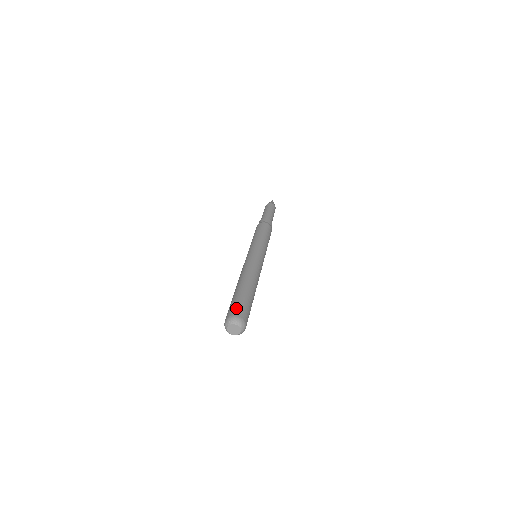
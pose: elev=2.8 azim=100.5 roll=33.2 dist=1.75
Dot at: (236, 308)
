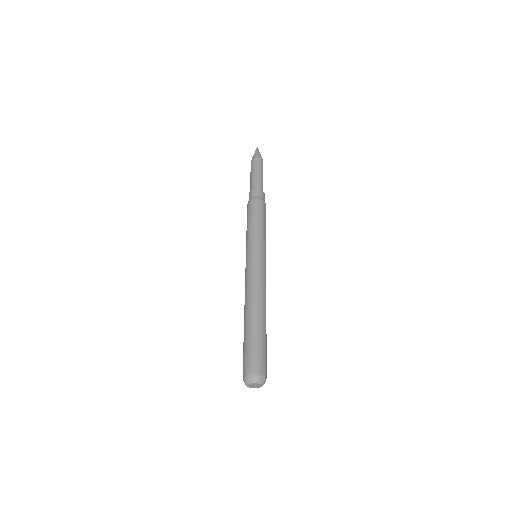
Dot at: (254, 360)
